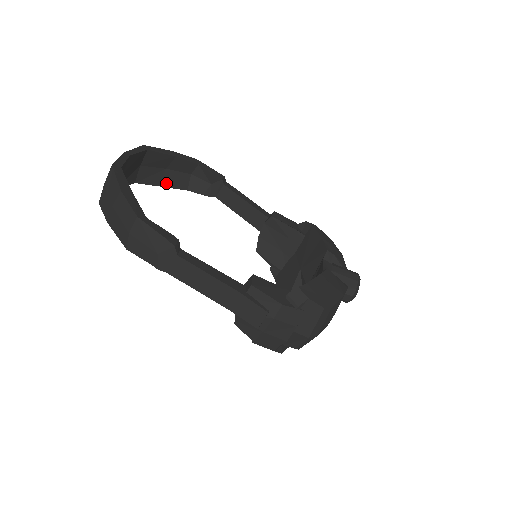
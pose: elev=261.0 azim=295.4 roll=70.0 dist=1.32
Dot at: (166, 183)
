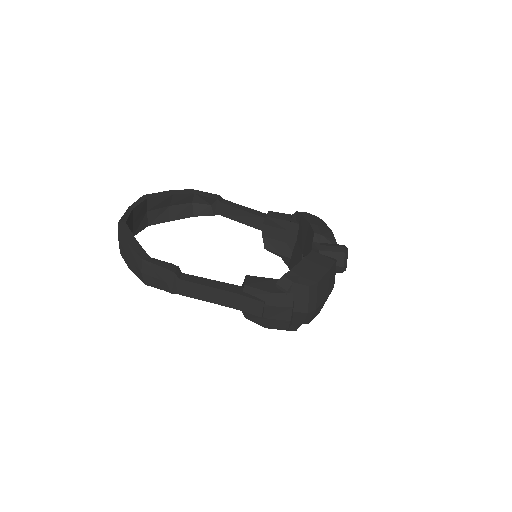
Dot at: (174, 217)
